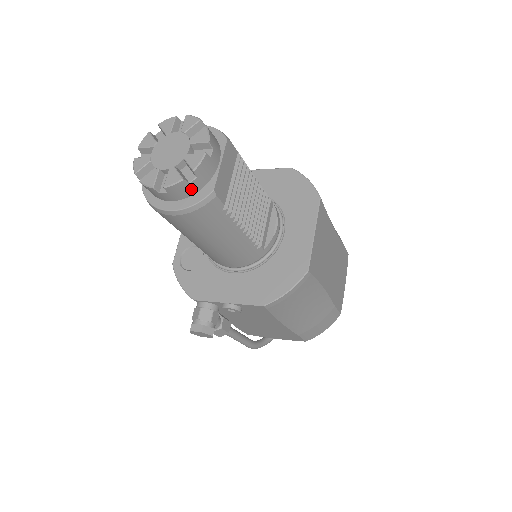
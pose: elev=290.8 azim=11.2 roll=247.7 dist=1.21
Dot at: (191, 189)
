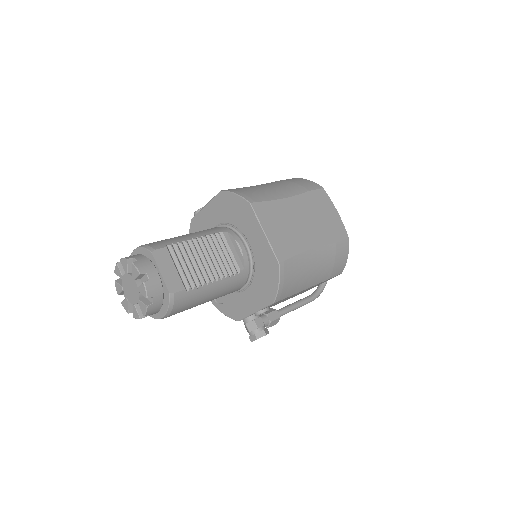
Dot at: (158, 303)
